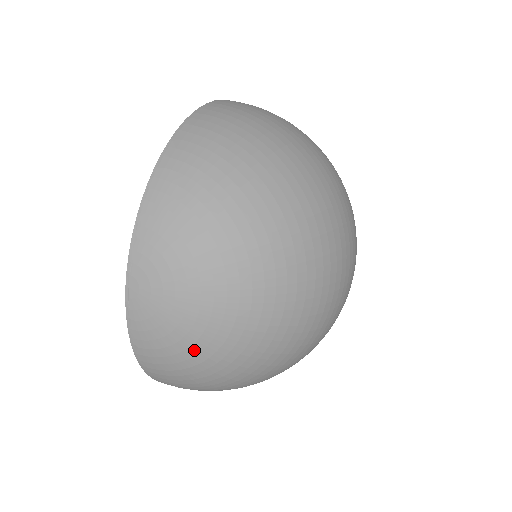
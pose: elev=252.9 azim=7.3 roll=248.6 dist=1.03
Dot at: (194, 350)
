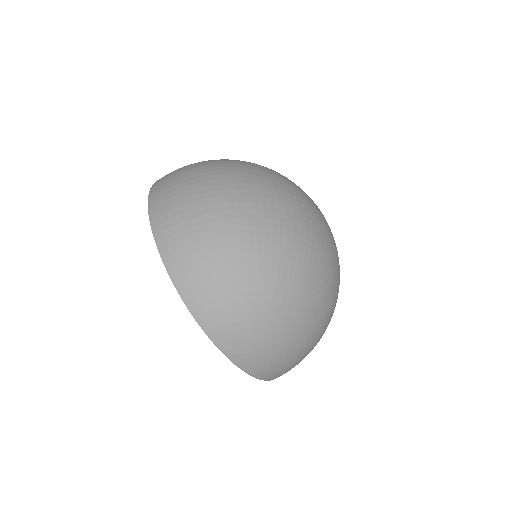
Dot at: (301, 353)
